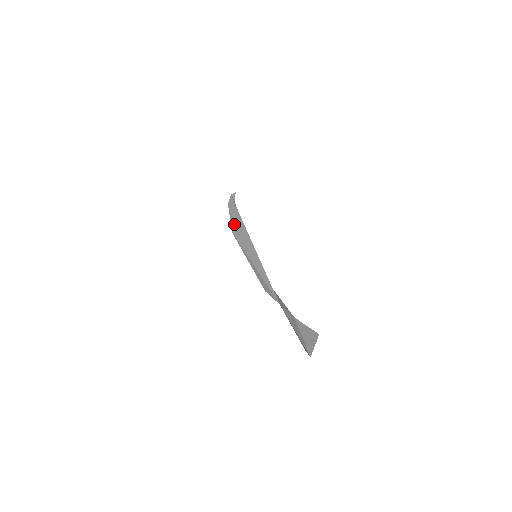
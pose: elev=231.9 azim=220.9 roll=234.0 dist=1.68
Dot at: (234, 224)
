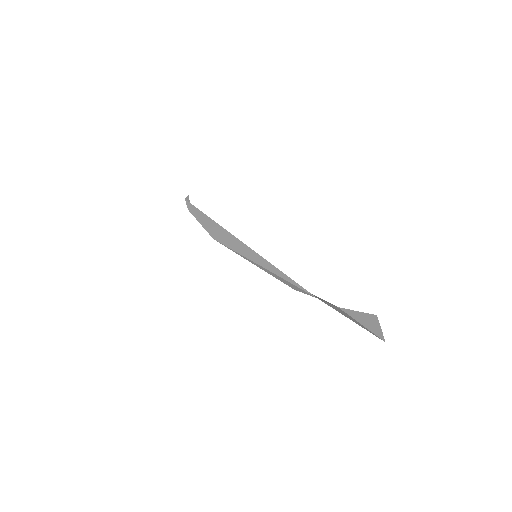
Dot at: (210, 229)
